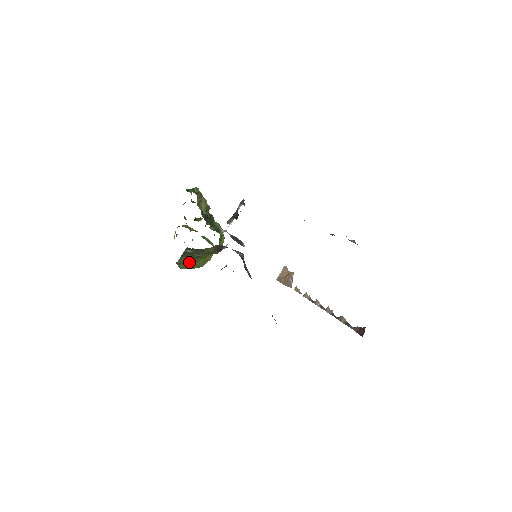
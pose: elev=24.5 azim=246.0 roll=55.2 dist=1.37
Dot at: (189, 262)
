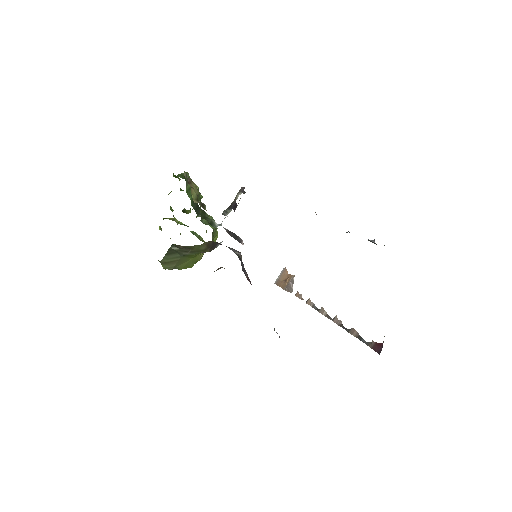
Dot at: (175, 262)
